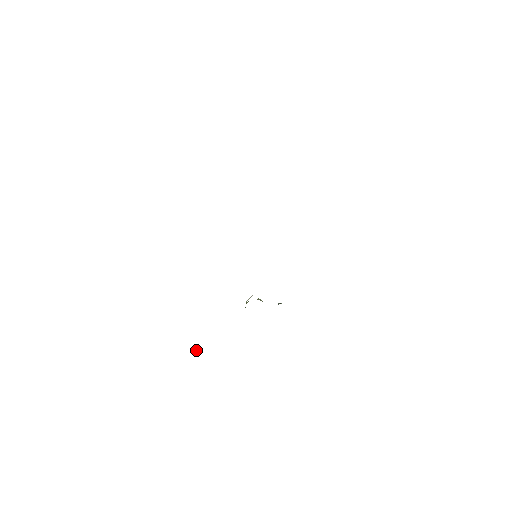
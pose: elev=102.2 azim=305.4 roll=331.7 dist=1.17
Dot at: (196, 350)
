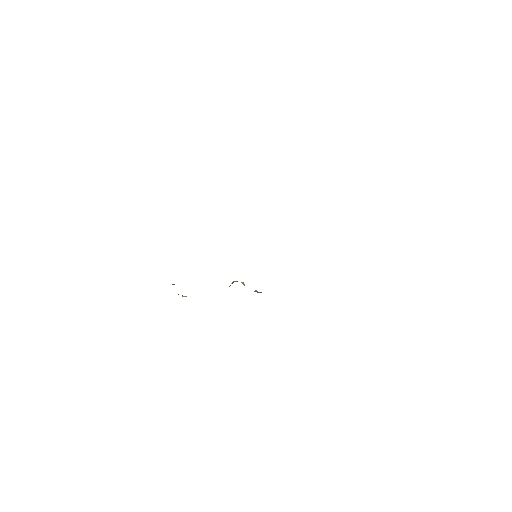
Dot at: (183, 296)
